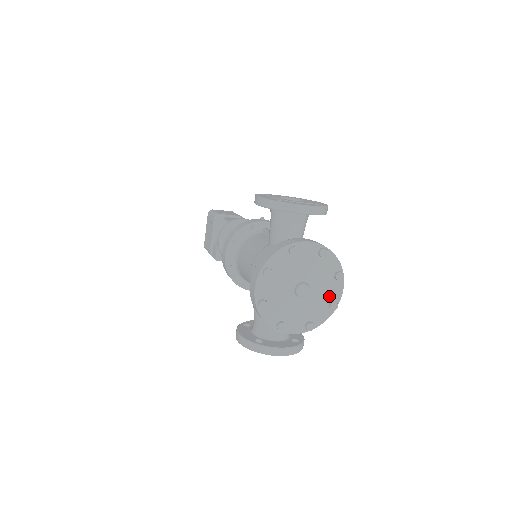
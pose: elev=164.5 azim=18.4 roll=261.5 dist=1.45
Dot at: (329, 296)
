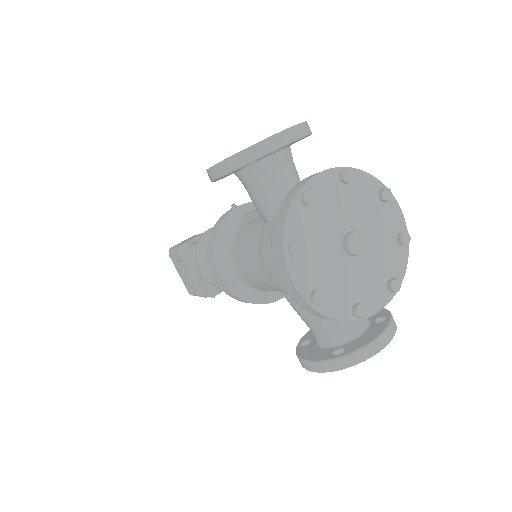
Dot at: (390, 230)
